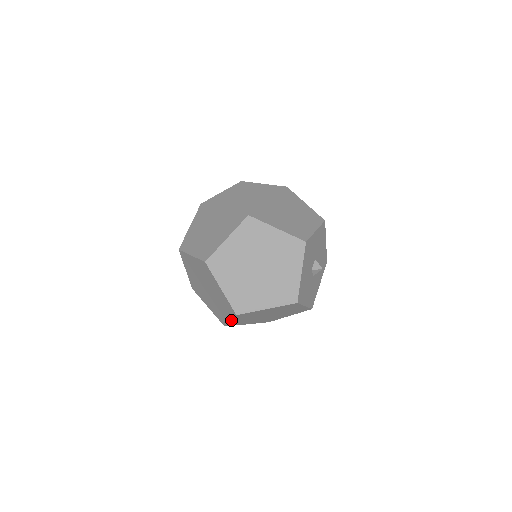
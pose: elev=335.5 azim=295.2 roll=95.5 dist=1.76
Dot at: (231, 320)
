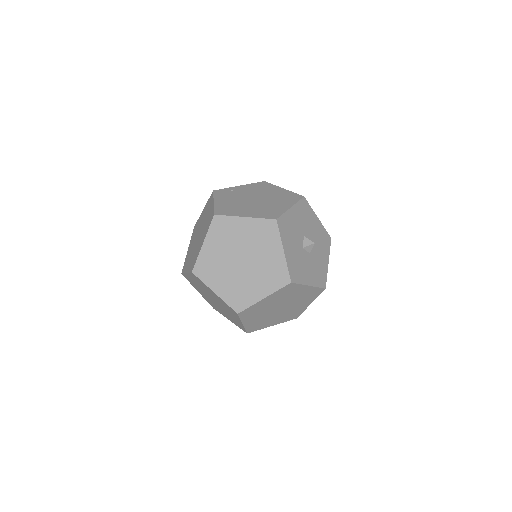
Dot at: (242, 323)
